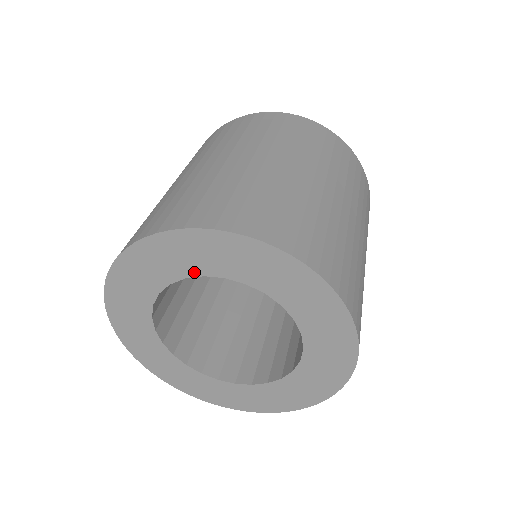
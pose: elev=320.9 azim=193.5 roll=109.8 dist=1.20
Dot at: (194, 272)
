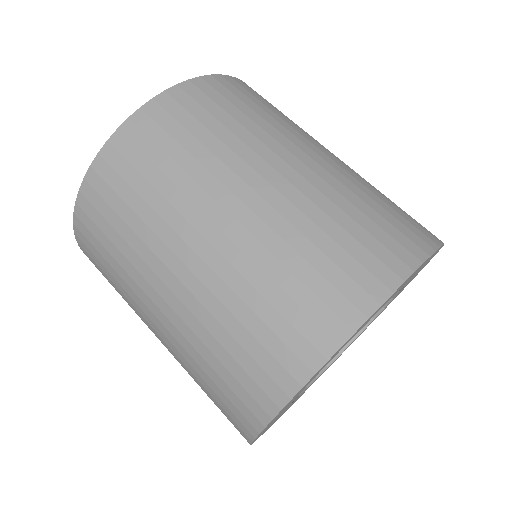
Dot at: occluded
